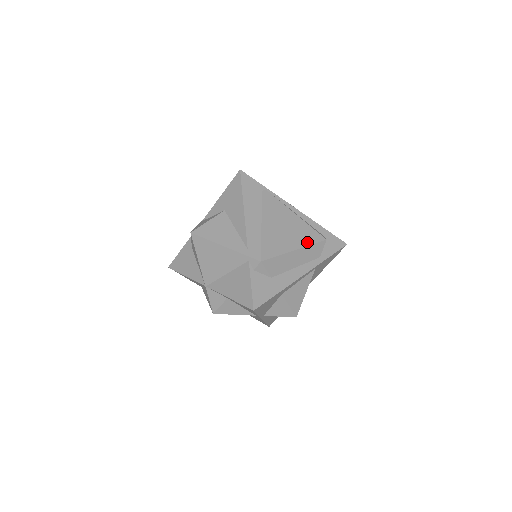
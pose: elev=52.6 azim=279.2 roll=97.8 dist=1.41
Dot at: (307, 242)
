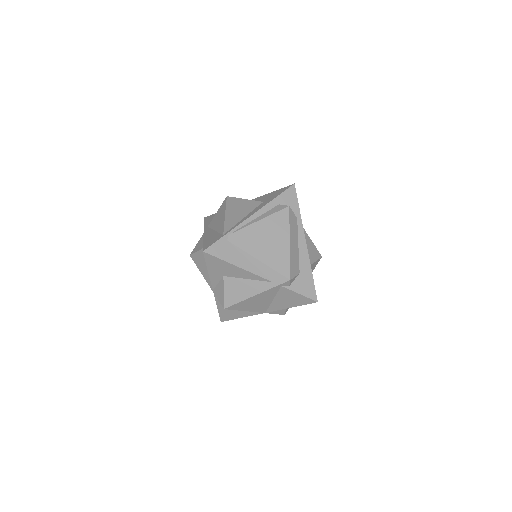
Dot at: (286, 227)
